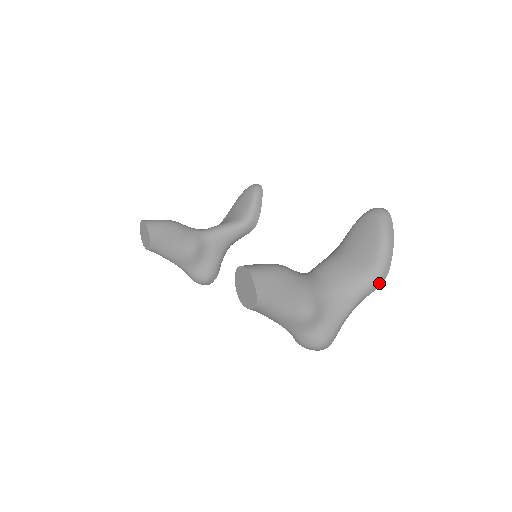
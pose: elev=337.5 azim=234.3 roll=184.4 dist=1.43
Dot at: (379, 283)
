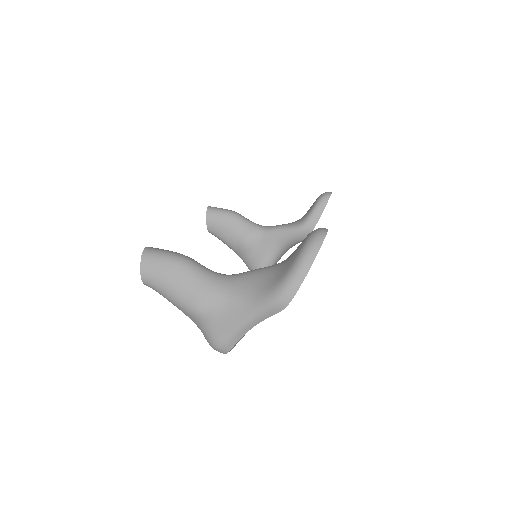
Dot at: (278, 307)
